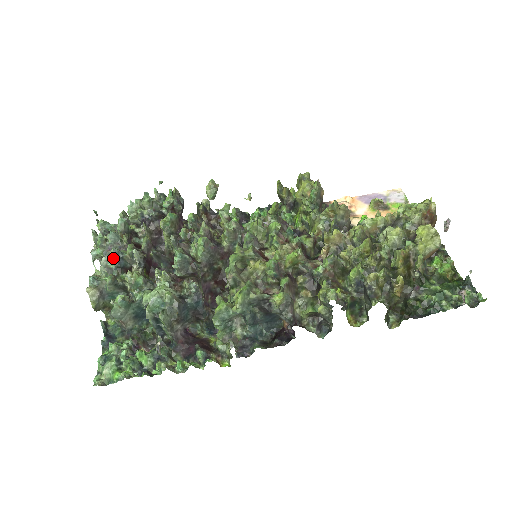
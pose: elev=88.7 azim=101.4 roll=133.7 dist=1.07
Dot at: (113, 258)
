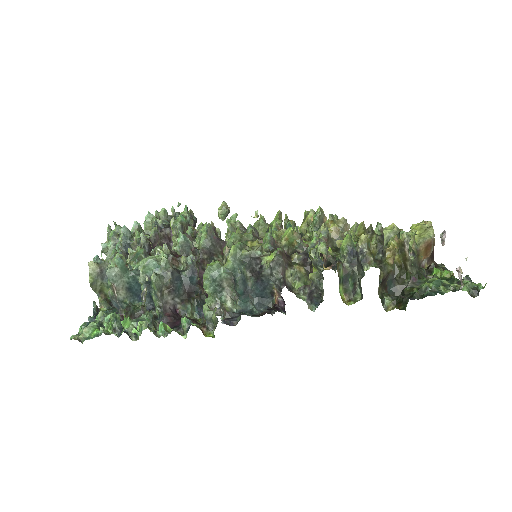
Dot at: (121, 242)
